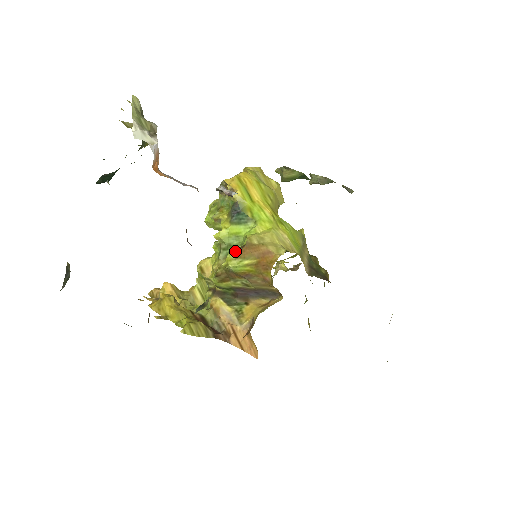
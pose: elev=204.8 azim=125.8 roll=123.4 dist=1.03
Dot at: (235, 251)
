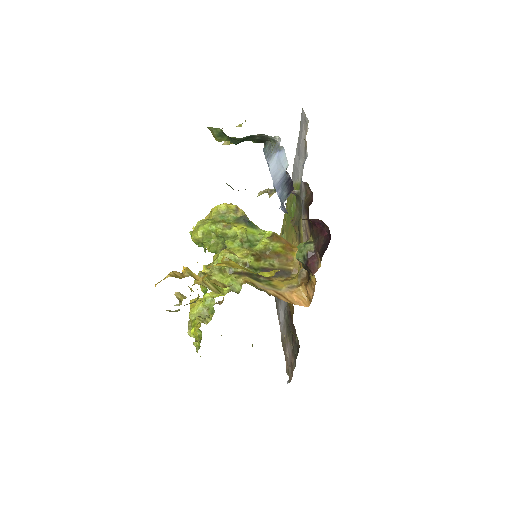
Dot at: (268, 238)
